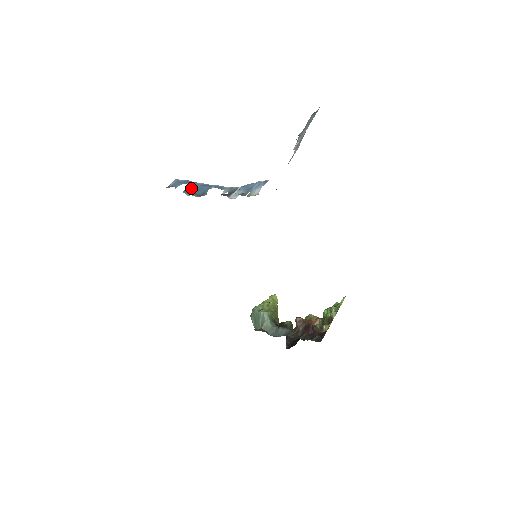
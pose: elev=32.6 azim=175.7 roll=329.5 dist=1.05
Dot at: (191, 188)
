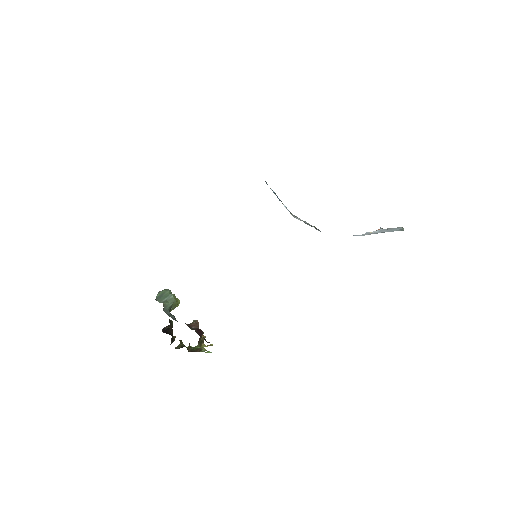
Dot at: (275, 194)
